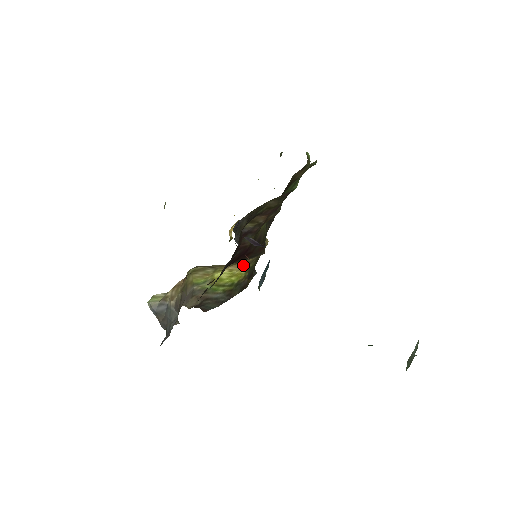
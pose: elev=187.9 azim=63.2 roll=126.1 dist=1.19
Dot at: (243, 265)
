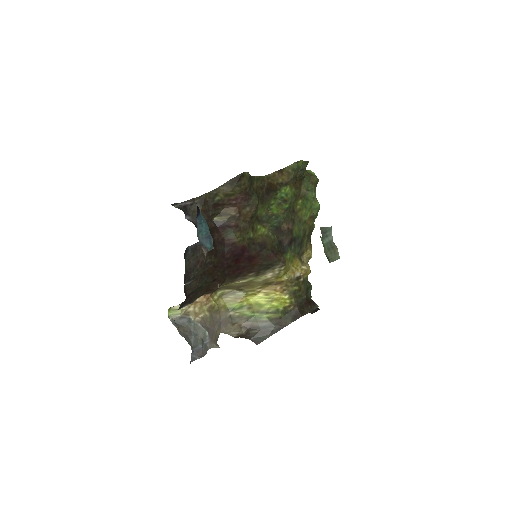
Dot at: (279, 287)
